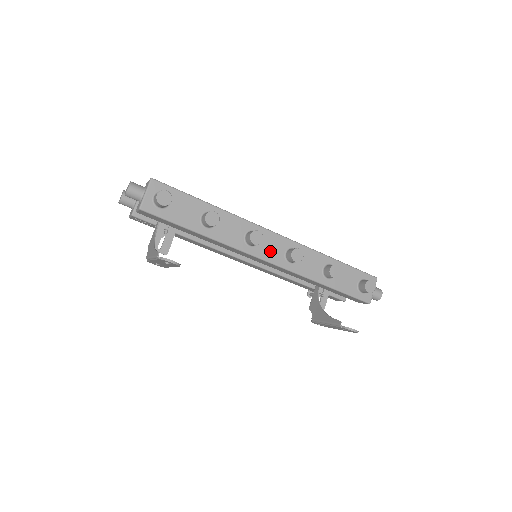
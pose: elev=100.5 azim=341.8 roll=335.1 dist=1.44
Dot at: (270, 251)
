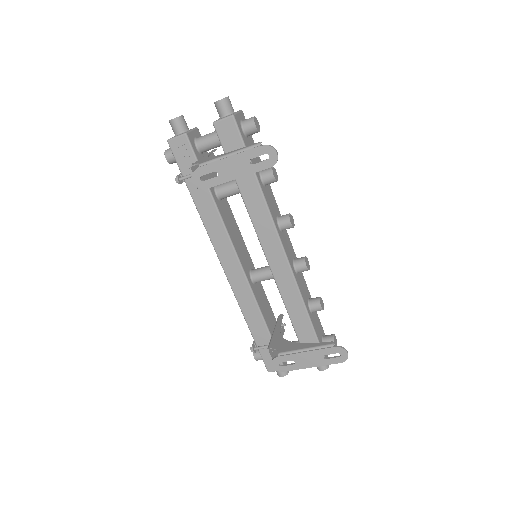
Dot at: (287, 246)
